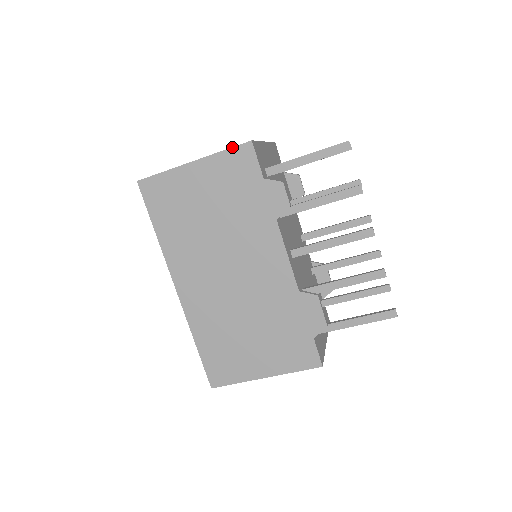
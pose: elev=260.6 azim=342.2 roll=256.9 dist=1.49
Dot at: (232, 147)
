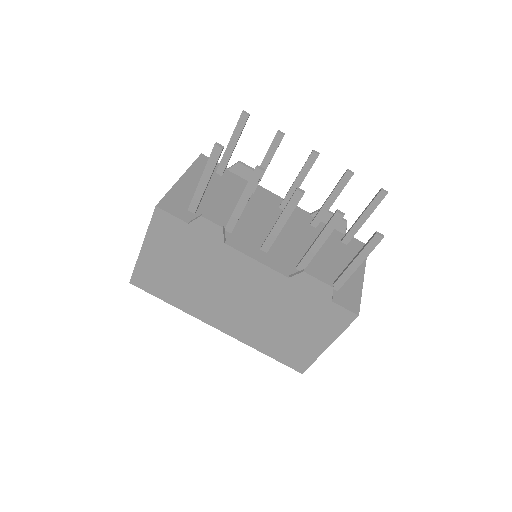
Dot at: occluded
